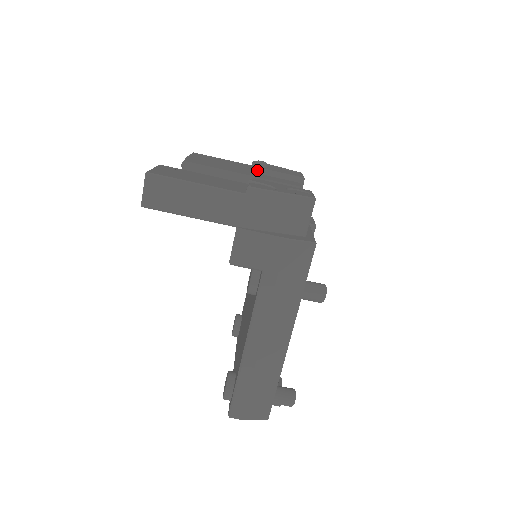
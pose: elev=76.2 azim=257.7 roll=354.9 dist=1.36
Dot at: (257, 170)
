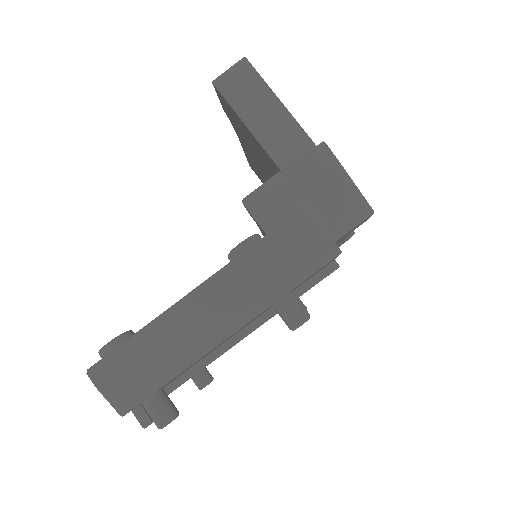
Dot at: occluded
